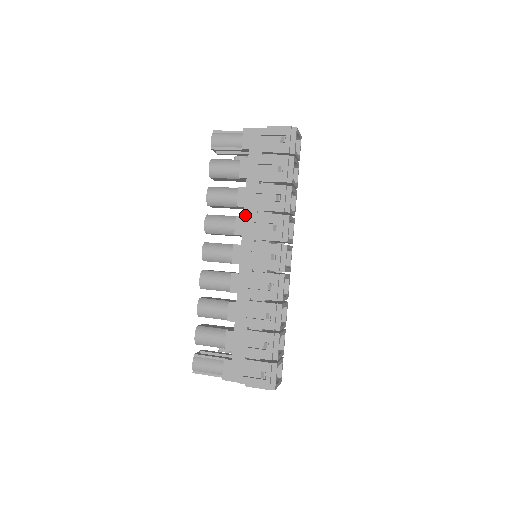
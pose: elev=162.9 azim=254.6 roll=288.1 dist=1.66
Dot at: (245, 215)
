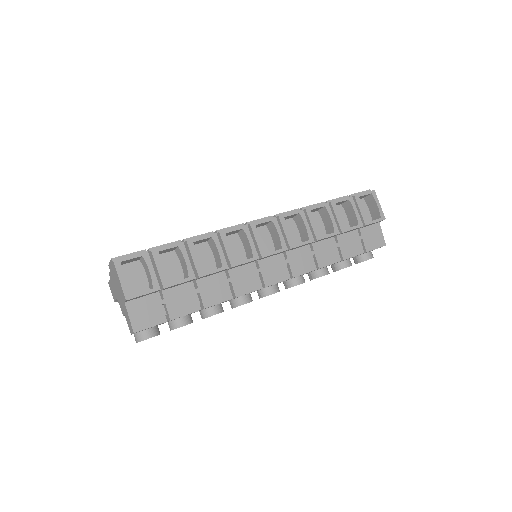
Dot at: occluded
